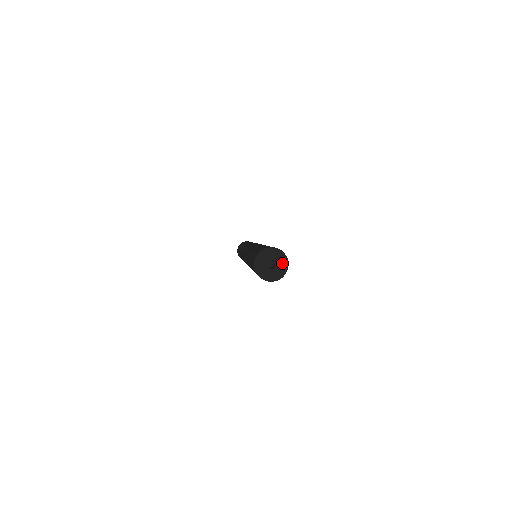
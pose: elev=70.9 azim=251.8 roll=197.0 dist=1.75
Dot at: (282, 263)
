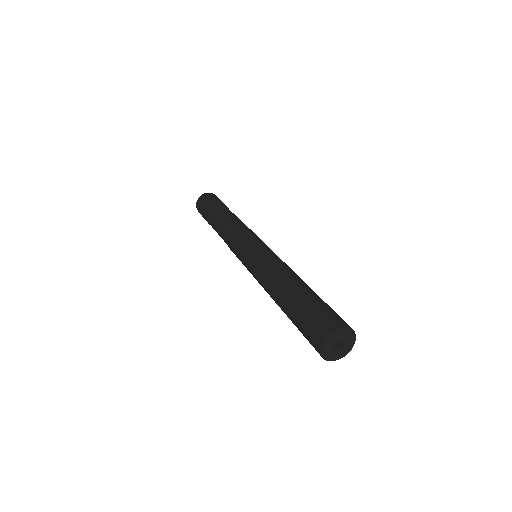
Dot at: (346, 350)
